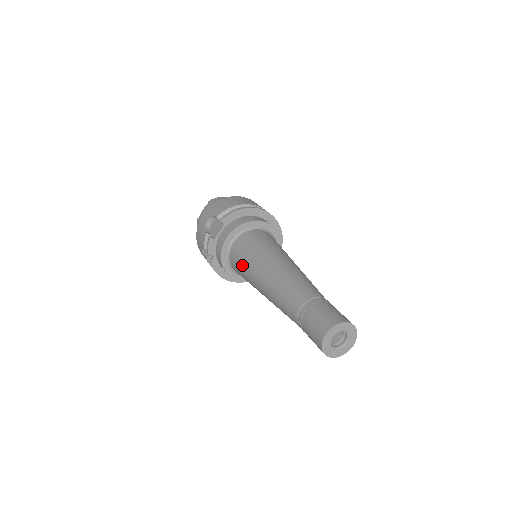
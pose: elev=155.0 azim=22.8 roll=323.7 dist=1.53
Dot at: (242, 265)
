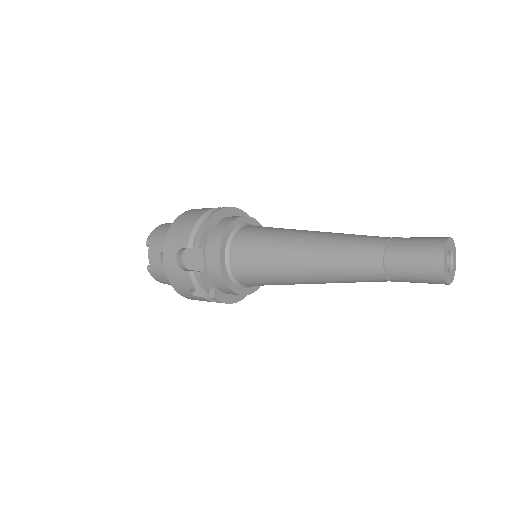
Dot at: (261, 272)
